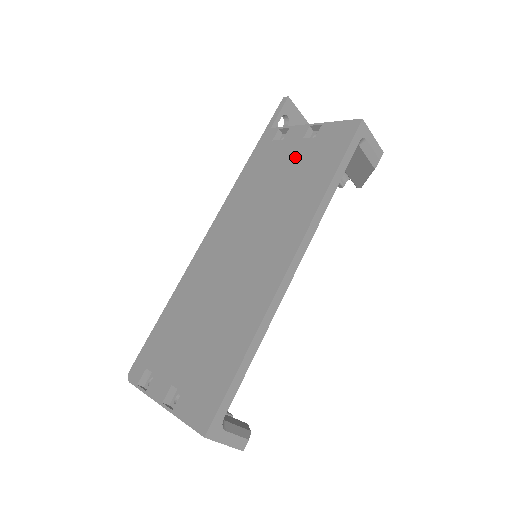
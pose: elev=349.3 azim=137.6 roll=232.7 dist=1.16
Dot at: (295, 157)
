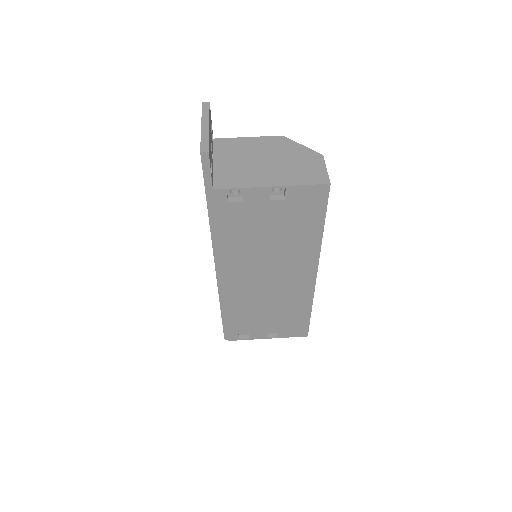
Dot at: (273, 217)
